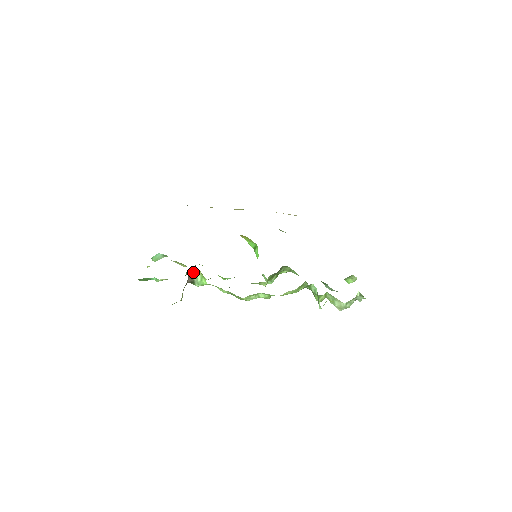
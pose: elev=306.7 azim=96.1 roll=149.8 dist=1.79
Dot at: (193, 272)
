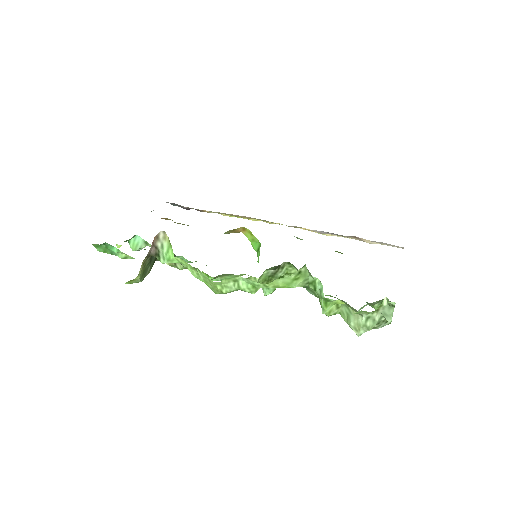
Dot at: (159, 238)
